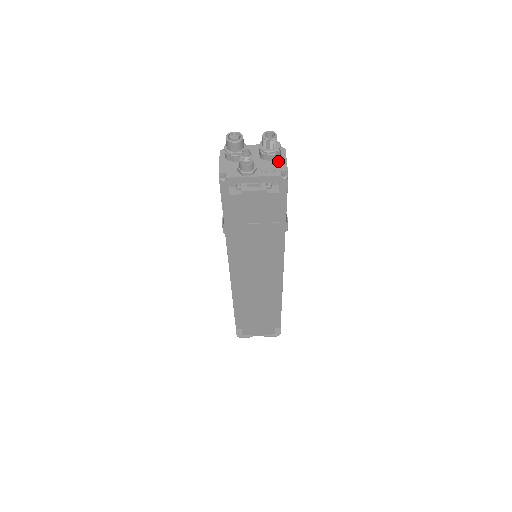
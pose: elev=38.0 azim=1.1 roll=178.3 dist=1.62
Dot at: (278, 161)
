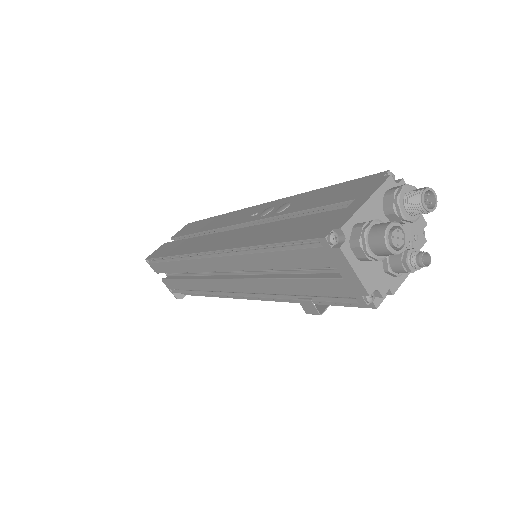
Dot at: occluded
